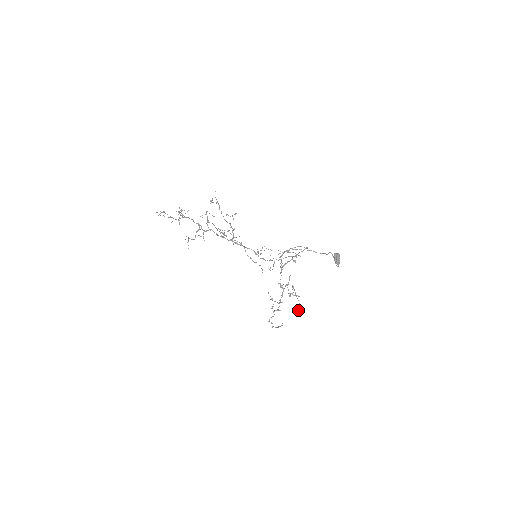
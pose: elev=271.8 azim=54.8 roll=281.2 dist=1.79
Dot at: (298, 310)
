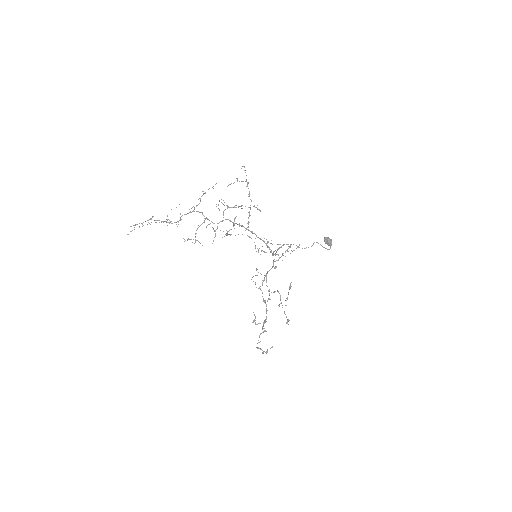
Dot at: (286, 322)
